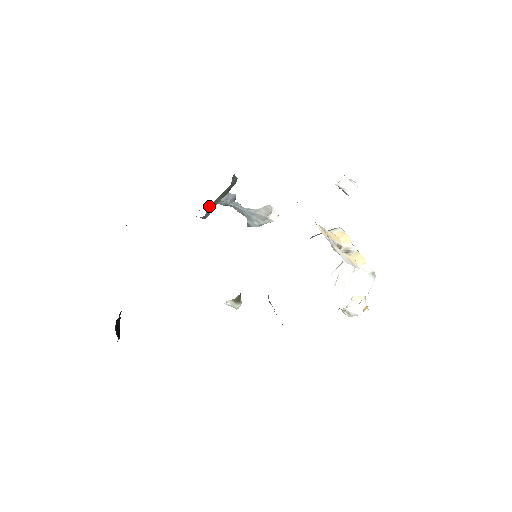
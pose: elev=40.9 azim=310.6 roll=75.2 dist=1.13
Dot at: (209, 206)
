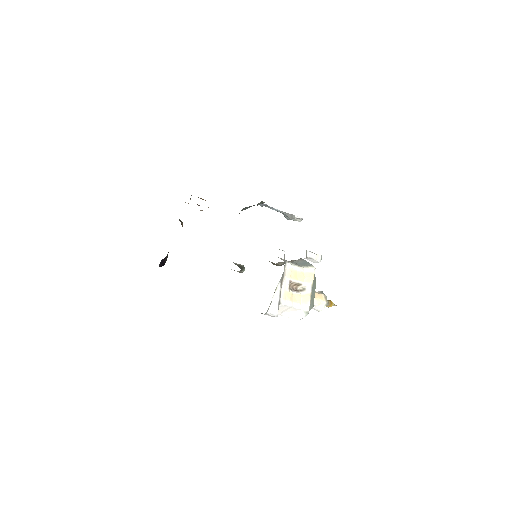
Dot at: (243, 208)
